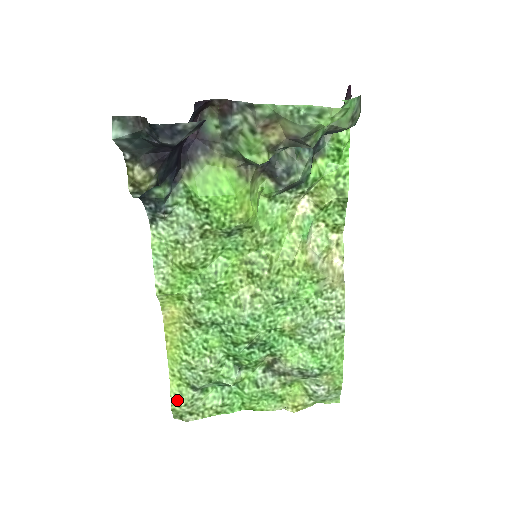
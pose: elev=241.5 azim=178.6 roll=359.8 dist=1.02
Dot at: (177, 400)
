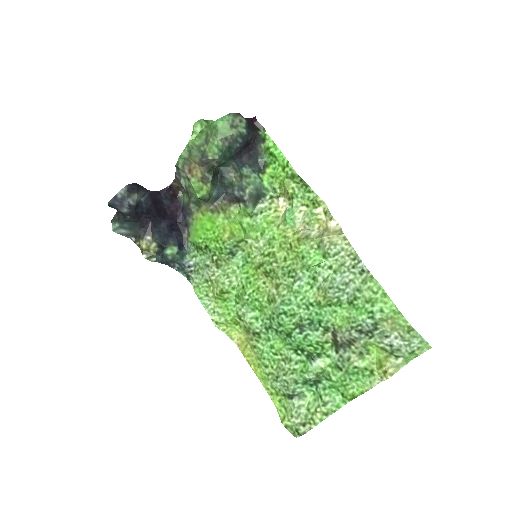
Dot at: (284, 415)
